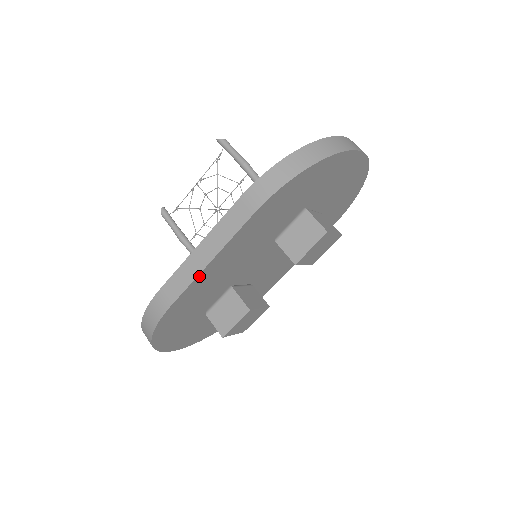
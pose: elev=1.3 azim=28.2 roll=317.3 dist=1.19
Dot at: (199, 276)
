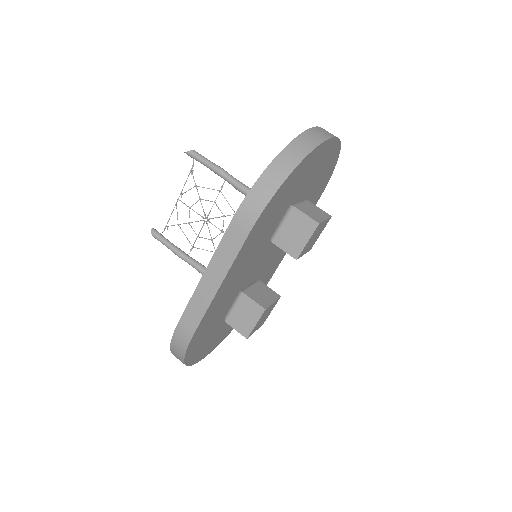
Dot at: (213, 301)
